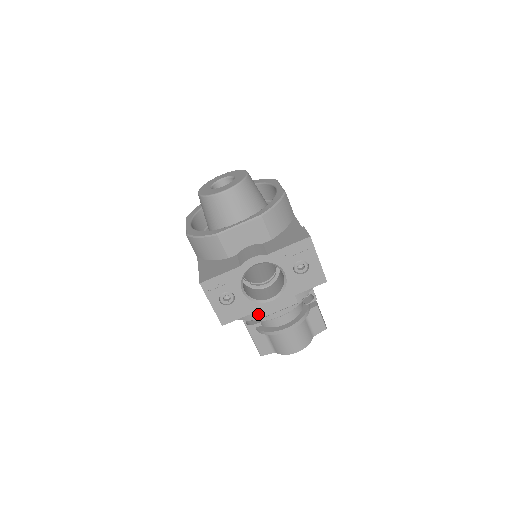
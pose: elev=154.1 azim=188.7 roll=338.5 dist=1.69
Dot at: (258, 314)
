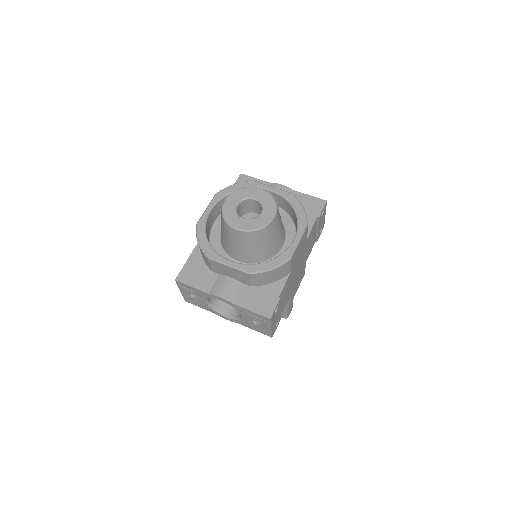
Dot at: occluded
